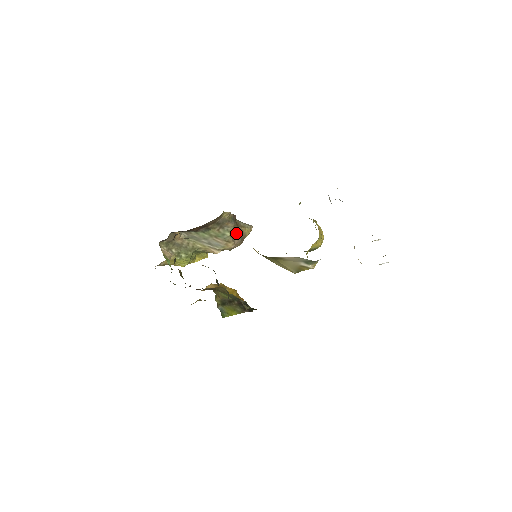
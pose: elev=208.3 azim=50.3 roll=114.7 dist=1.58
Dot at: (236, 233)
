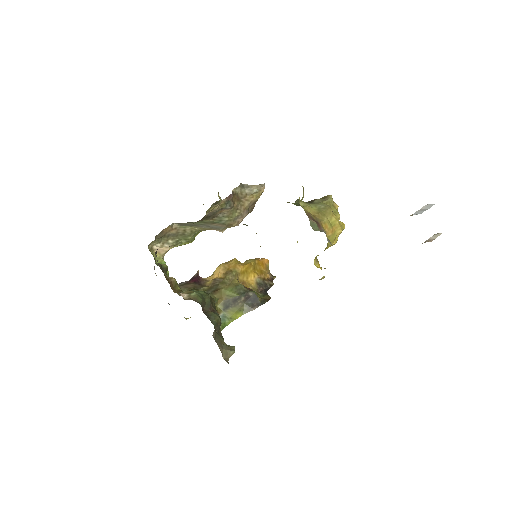
Dot at: (238, 212)
